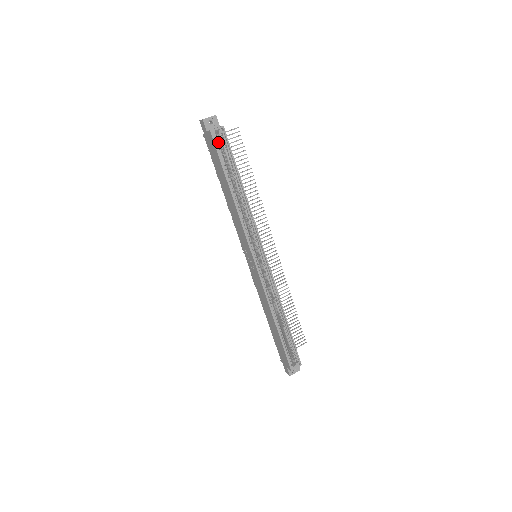
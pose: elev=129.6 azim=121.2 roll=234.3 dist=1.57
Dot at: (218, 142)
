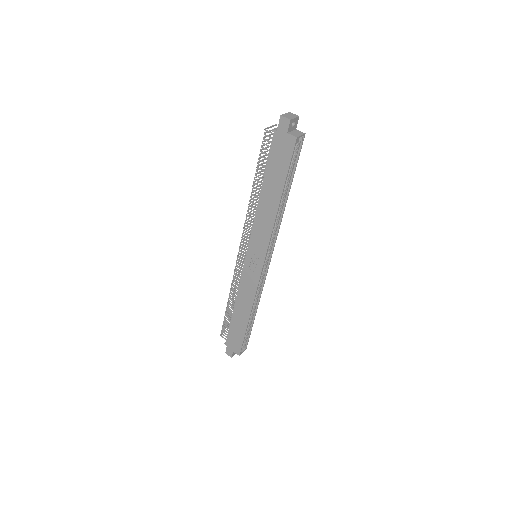
Dot at: (294, 149)
